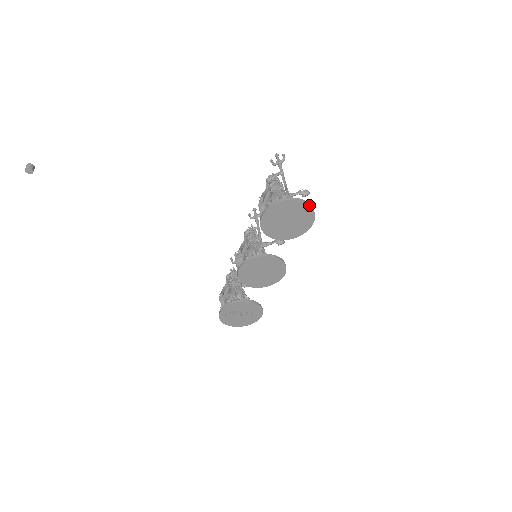
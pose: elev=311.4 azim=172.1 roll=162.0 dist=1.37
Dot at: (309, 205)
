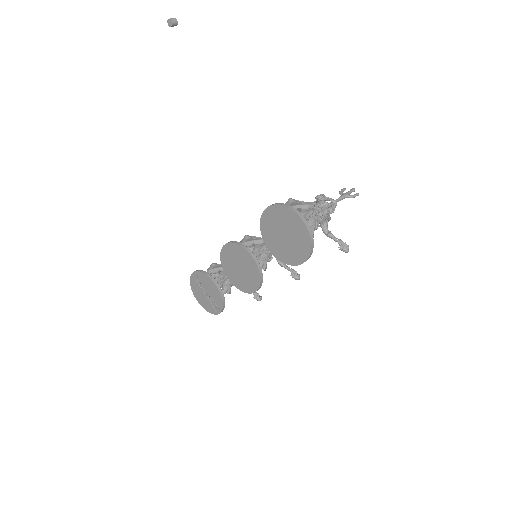
Dot at: (310, 238)
